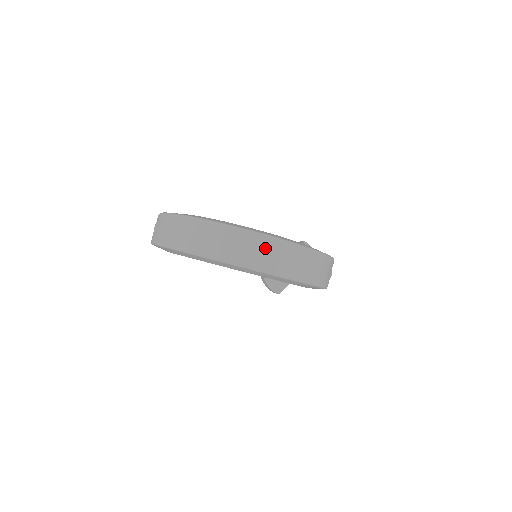
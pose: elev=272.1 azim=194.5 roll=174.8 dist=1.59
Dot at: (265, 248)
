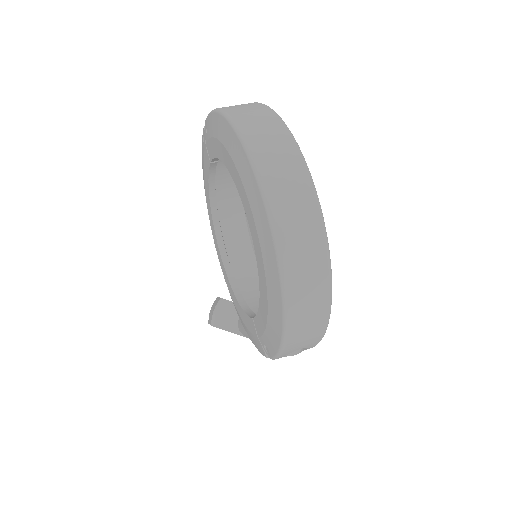
Dot at: (306, 221)
